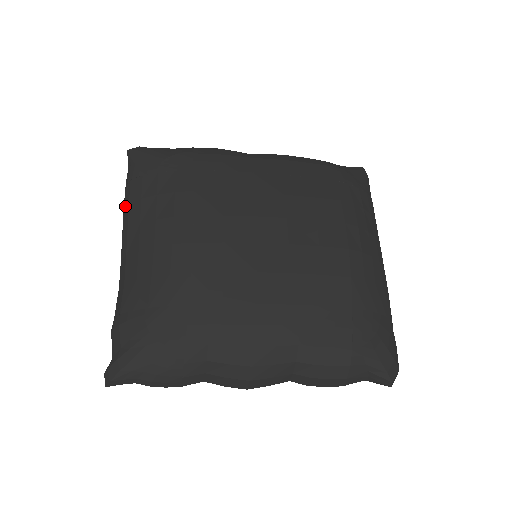
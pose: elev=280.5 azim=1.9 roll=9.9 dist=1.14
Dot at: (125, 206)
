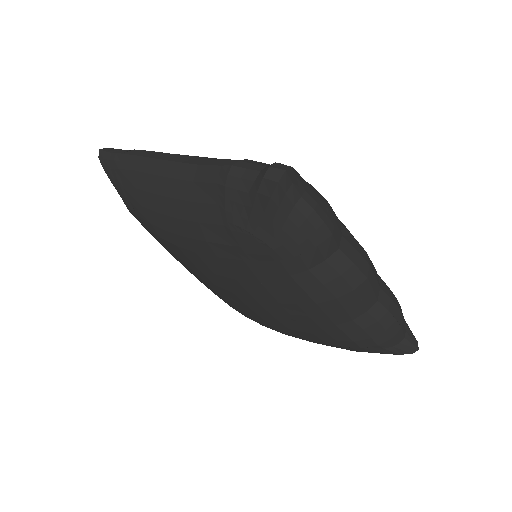
Dot at: (141, 154)
